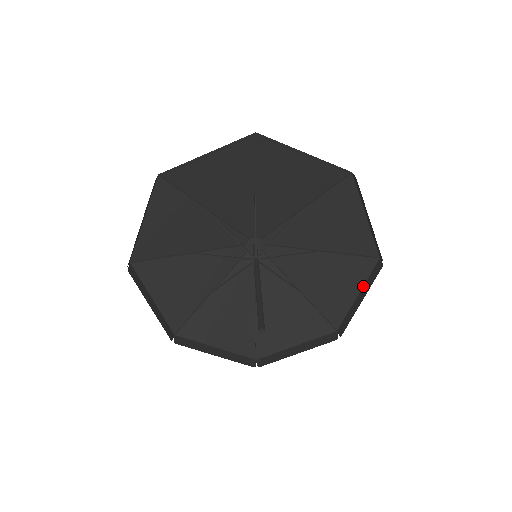
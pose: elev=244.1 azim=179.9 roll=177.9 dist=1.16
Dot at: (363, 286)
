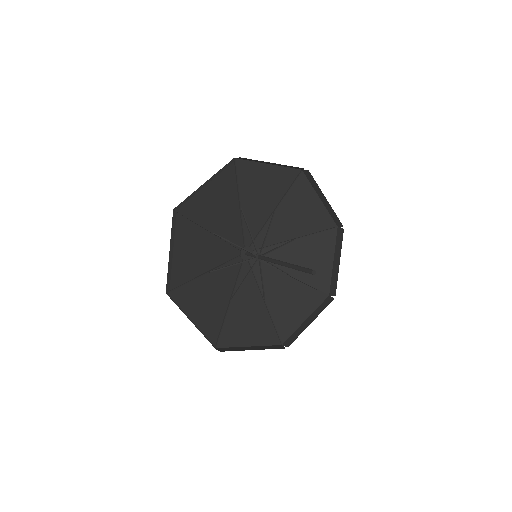
Dot at: (334, 252)
